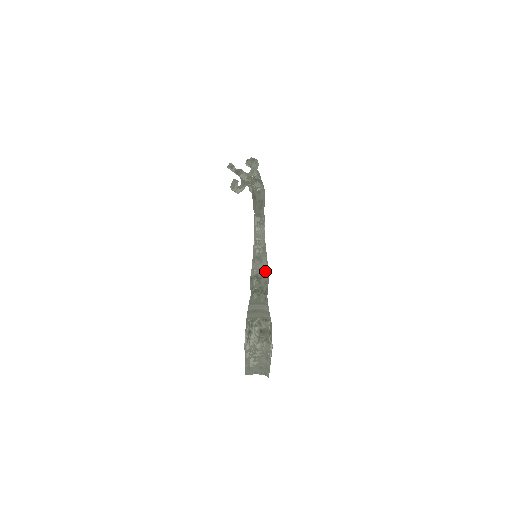
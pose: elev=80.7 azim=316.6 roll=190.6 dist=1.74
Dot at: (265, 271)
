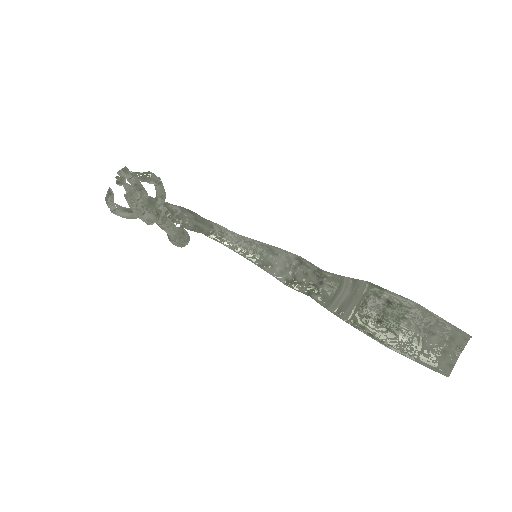
Dot at: (288, 266)
